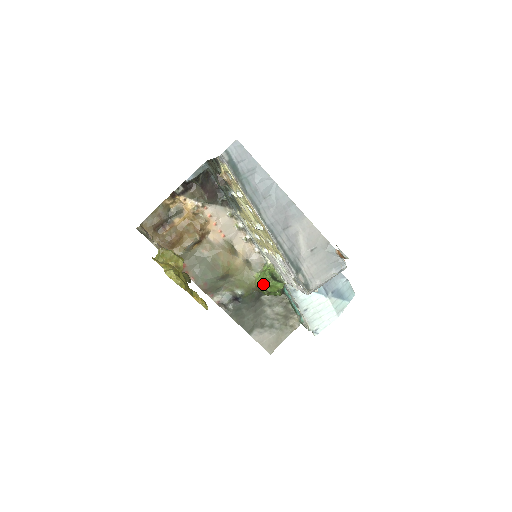
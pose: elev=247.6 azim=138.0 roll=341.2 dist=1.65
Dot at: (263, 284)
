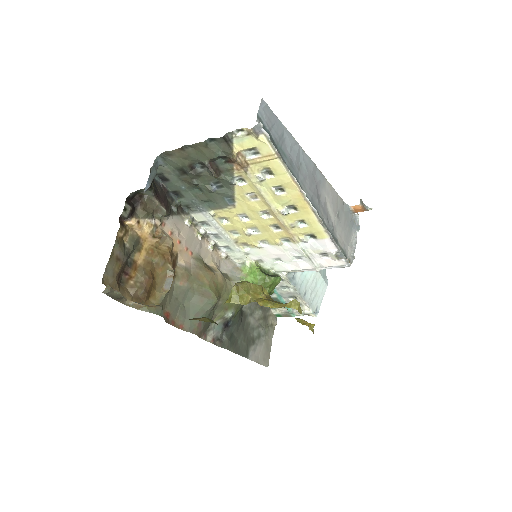
Dot at: occluded
